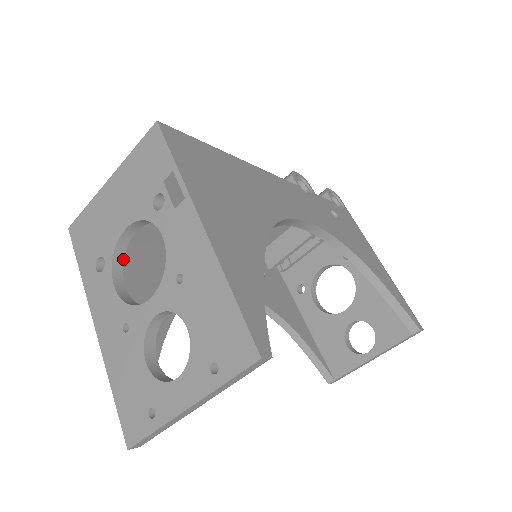
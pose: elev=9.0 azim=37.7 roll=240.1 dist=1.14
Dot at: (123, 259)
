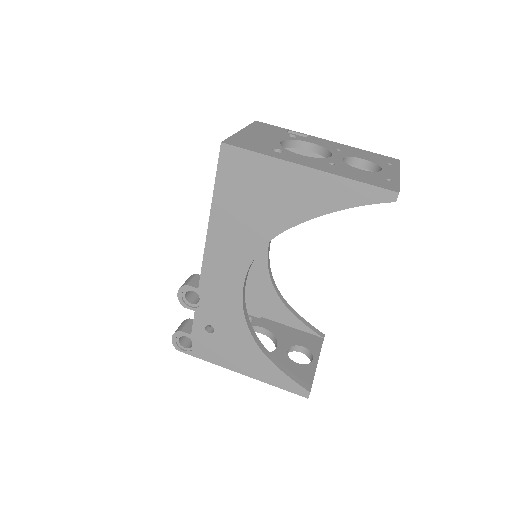
Dot at: occluded
